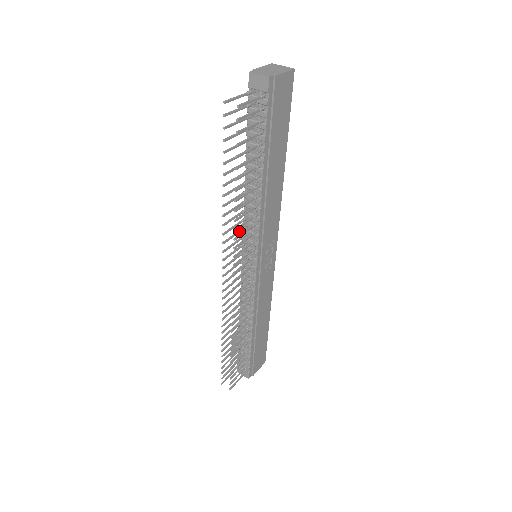
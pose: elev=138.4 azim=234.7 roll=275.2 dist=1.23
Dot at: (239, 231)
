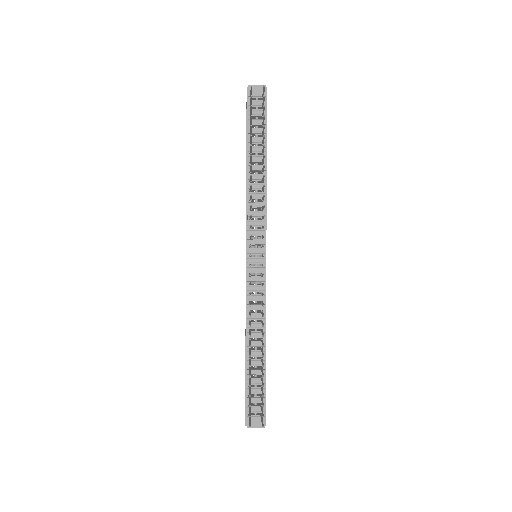
Dot at: occluded
